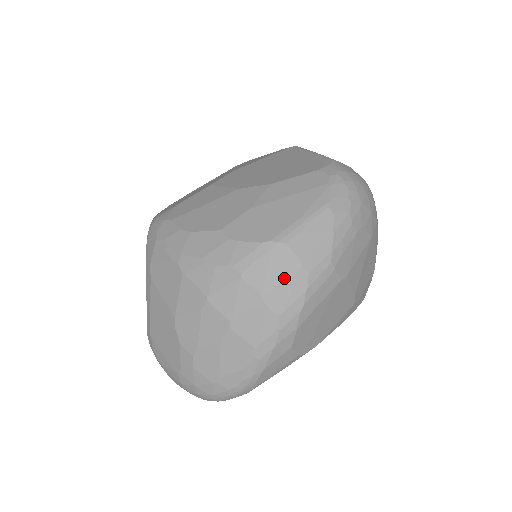
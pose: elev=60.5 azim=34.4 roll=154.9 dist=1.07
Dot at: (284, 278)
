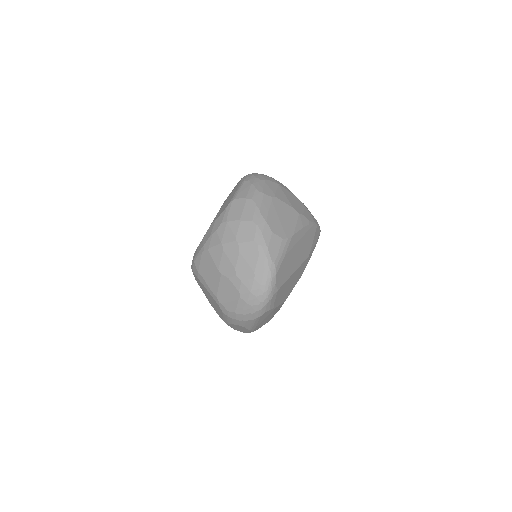
Dot at: (243, 208)
